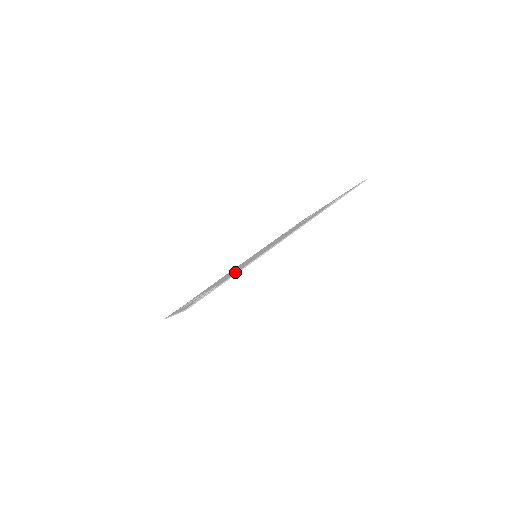
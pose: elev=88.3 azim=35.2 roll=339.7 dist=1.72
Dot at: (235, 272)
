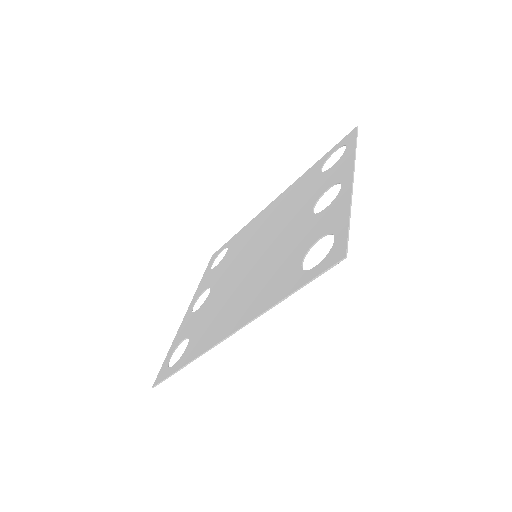
Dot at: (197, 342)
